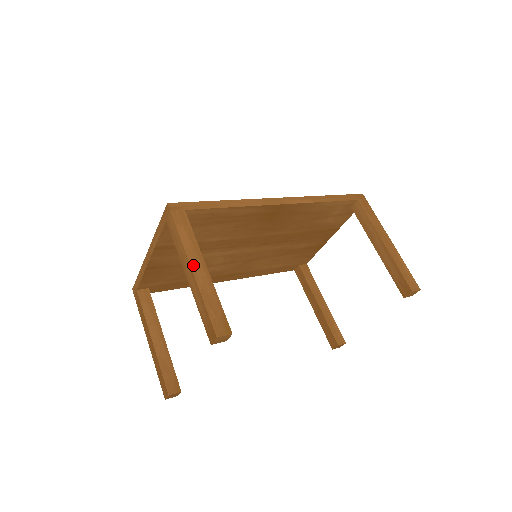
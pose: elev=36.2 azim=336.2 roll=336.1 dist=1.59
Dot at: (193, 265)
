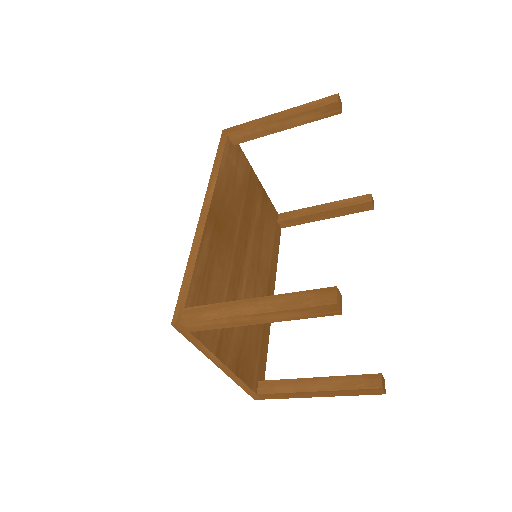
Dot at: (247, 312)
